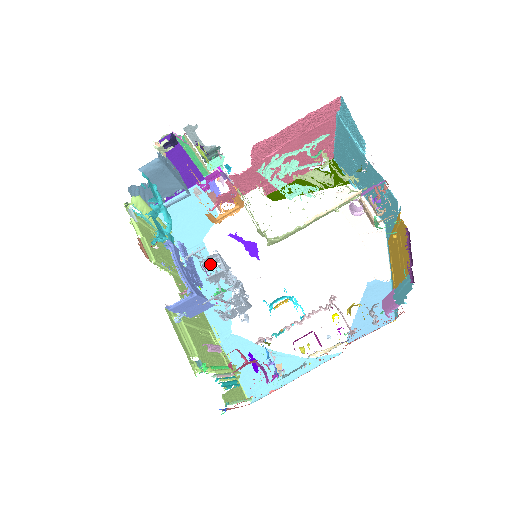
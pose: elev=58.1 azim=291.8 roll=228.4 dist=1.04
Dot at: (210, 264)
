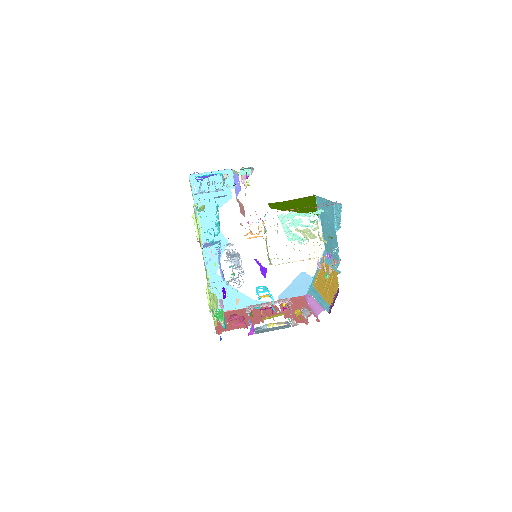
Dot at: (233, 260)
